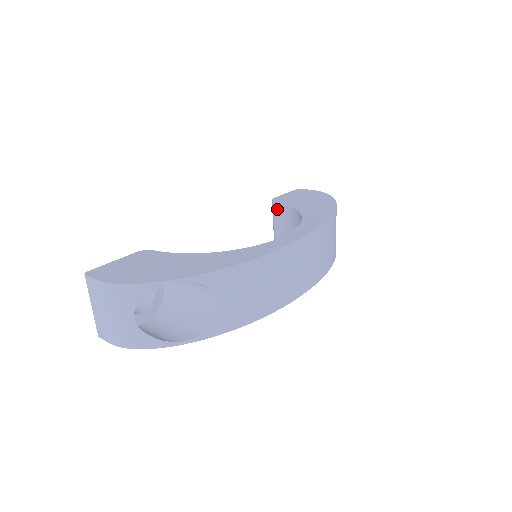
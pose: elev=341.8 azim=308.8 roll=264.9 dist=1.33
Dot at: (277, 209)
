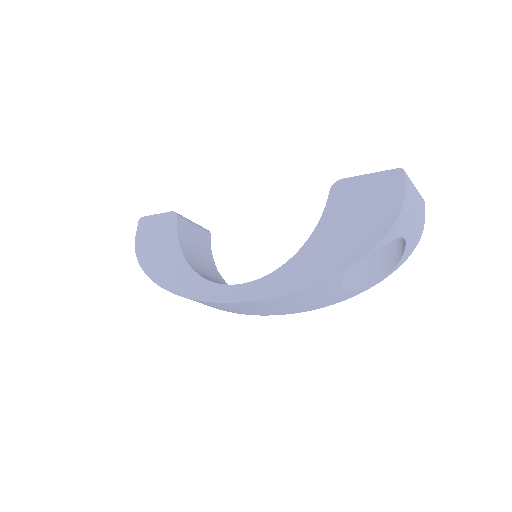
Dot at: occluded
